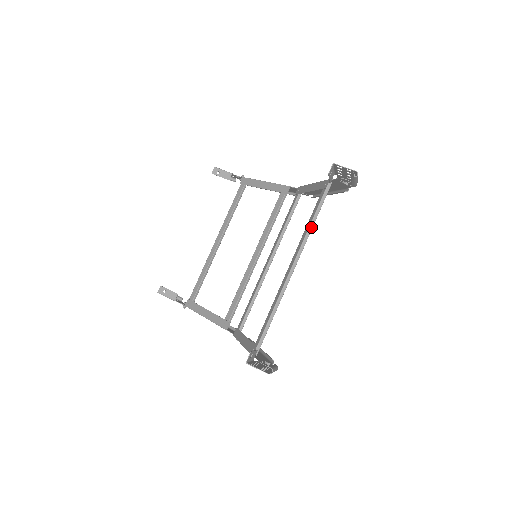
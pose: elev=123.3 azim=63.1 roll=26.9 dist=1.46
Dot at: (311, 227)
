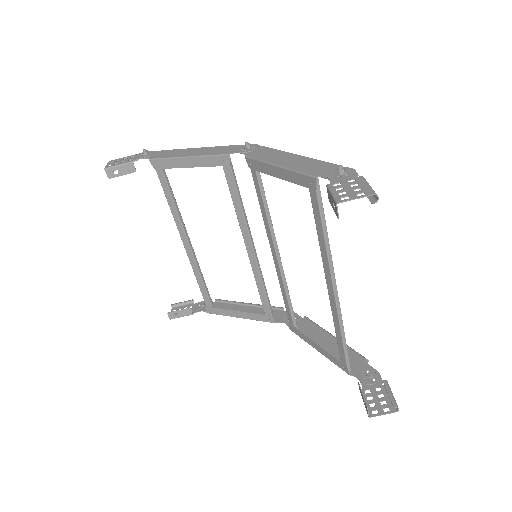
Dot at: (327, 241)
